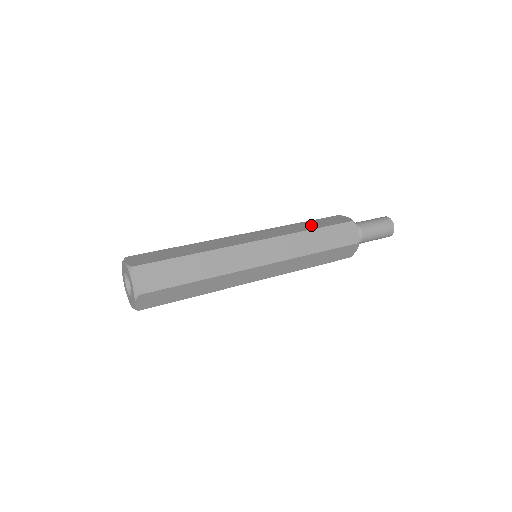
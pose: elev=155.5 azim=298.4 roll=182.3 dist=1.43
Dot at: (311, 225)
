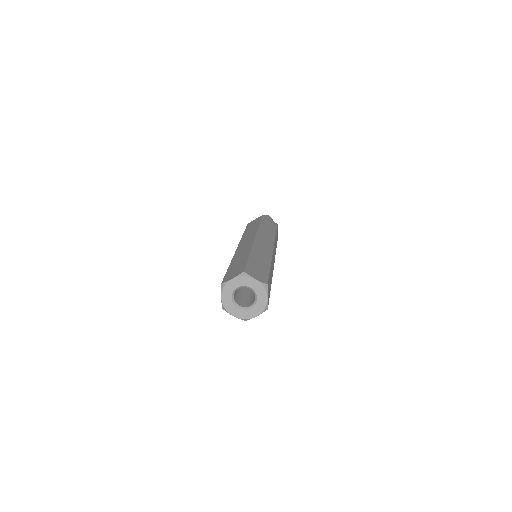
Dot at: (269, 228)
